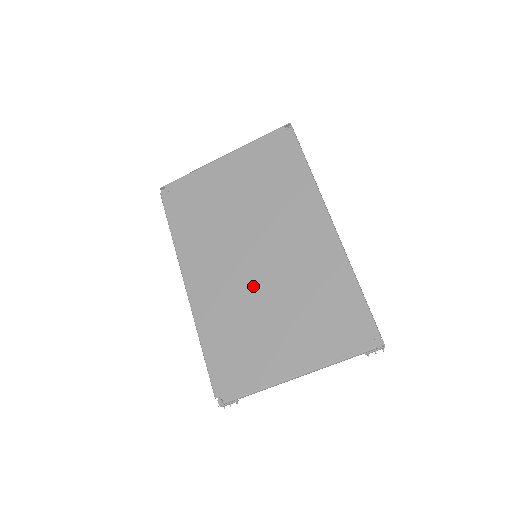
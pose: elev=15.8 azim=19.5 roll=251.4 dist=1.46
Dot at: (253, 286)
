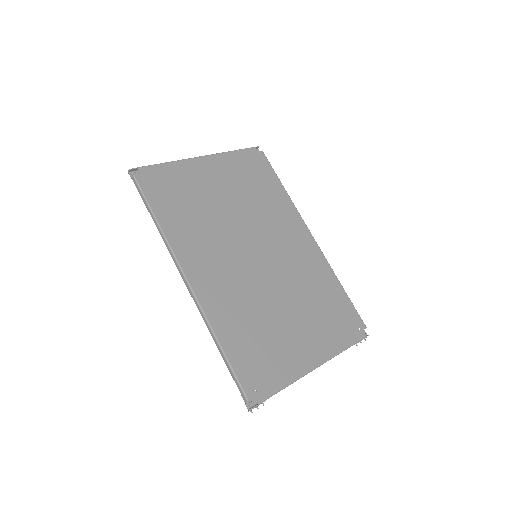
Dot at: (261, 284)
